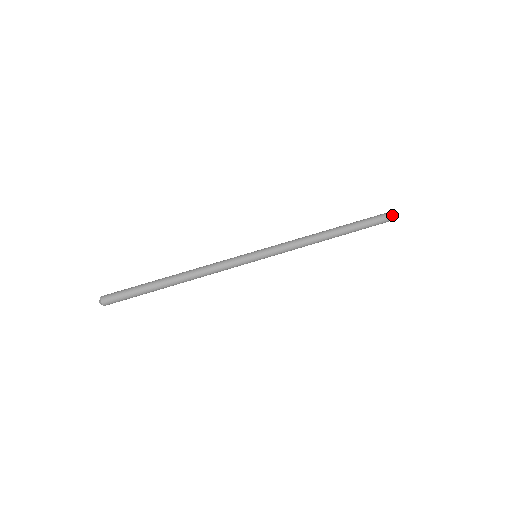
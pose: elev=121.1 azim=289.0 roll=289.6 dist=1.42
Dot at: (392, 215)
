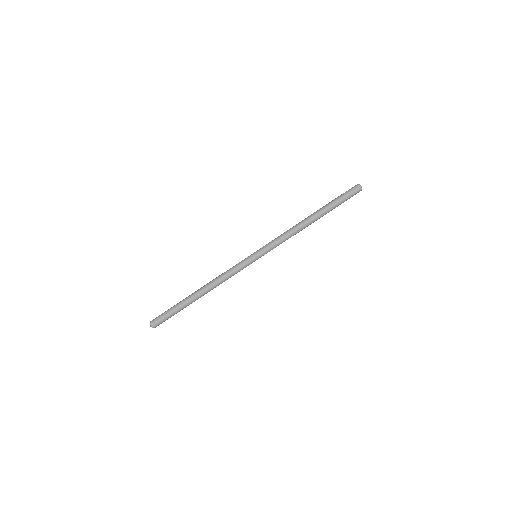
Dot at: (357, 188)
